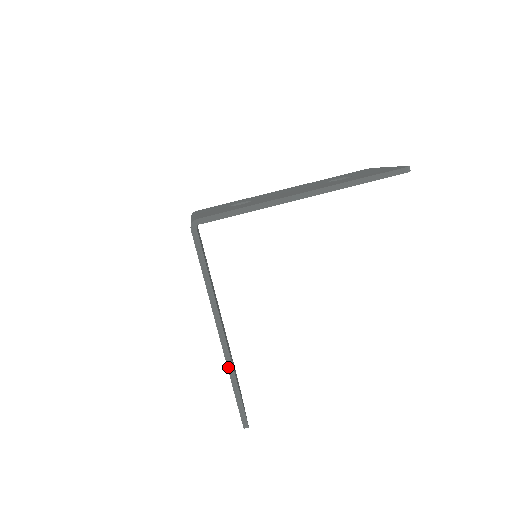
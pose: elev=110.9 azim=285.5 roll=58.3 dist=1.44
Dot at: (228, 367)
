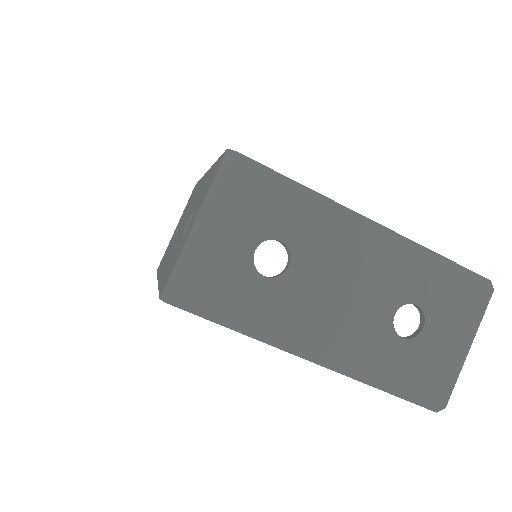
Dot at: occluded
